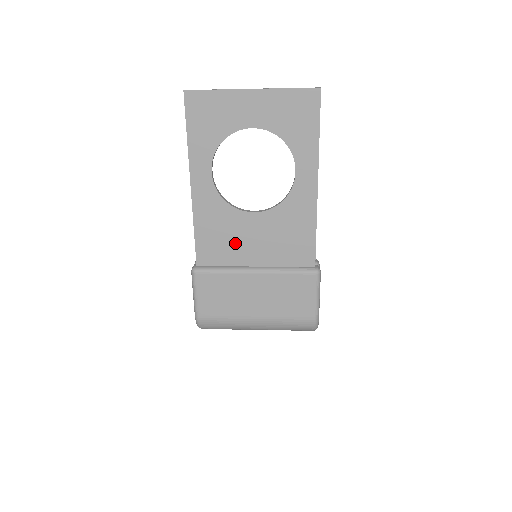
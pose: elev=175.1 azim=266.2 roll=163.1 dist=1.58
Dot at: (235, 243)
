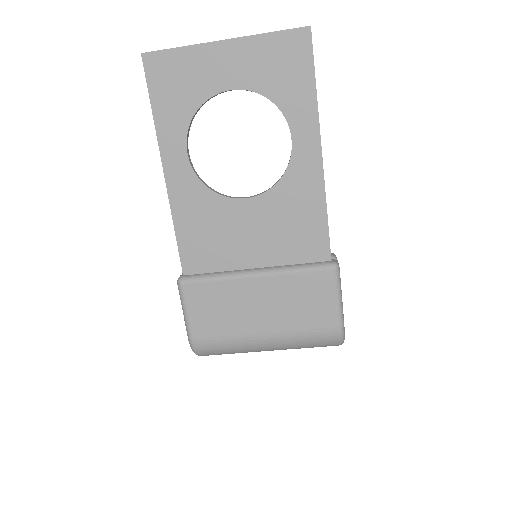
Dot at: (227, 241)
